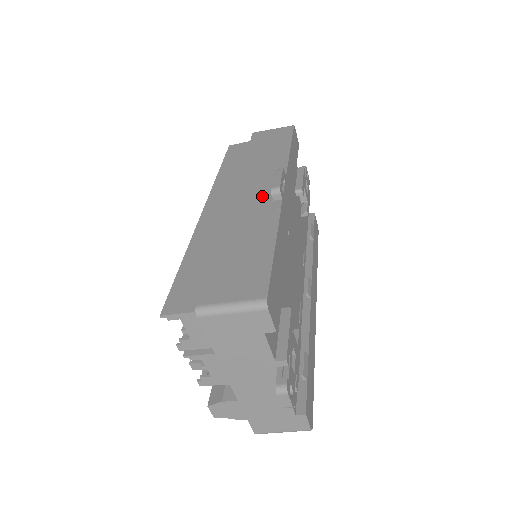
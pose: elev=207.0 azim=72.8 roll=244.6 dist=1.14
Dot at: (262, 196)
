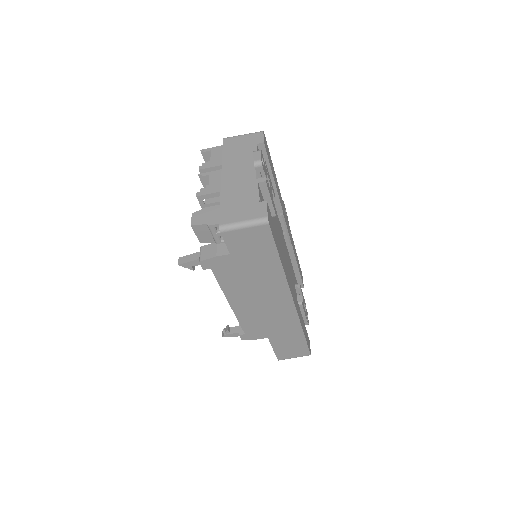
Dot at: occluded
